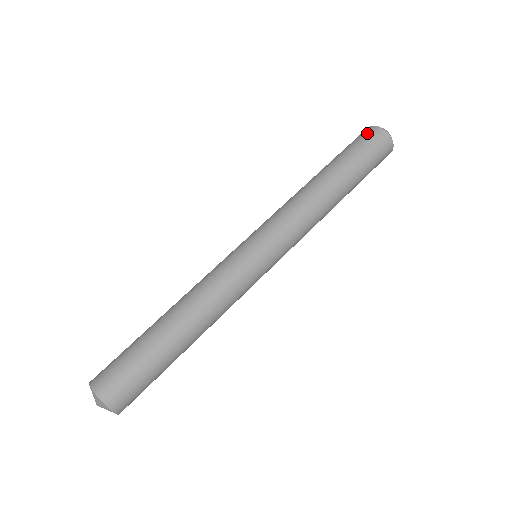
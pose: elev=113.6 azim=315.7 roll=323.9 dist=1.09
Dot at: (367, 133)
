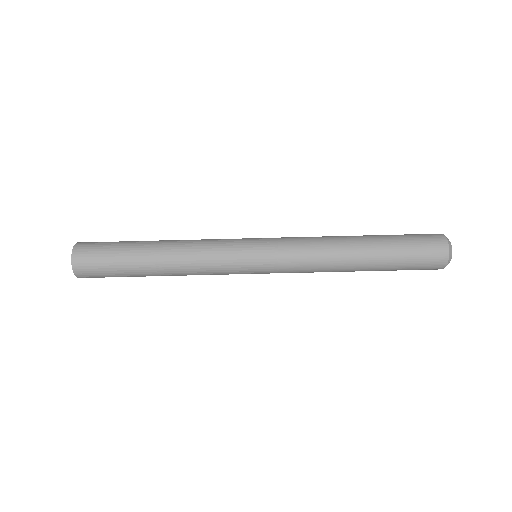
Dot at: (433, 240)
